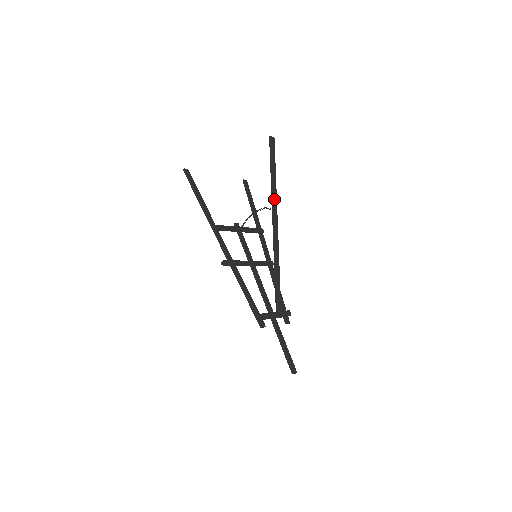
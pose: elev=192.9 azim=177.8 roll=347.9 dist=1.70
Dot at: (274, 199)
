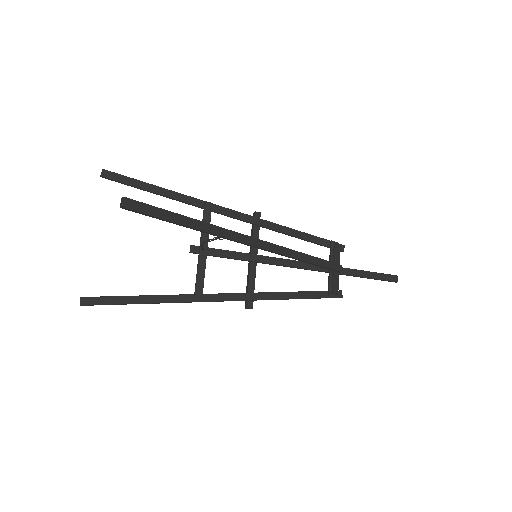
Dot at: (223, 235)
